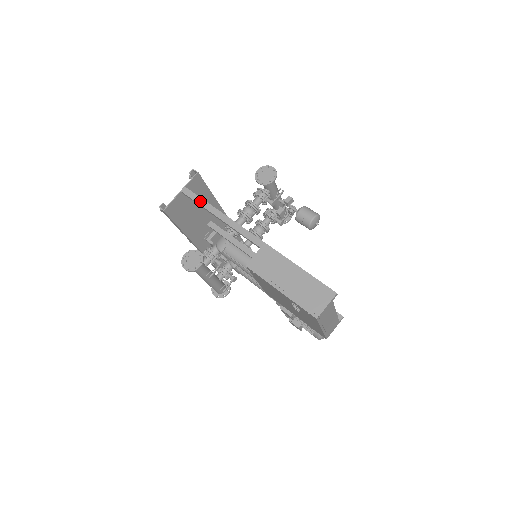
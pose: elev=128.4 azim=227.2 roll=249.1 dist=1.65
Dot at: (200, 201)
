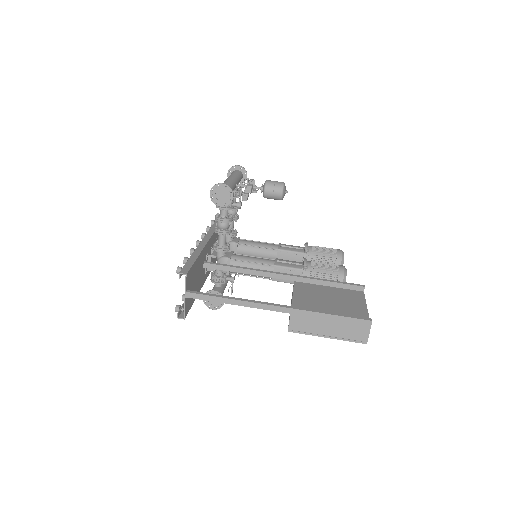
Dot at: (210, 299)
